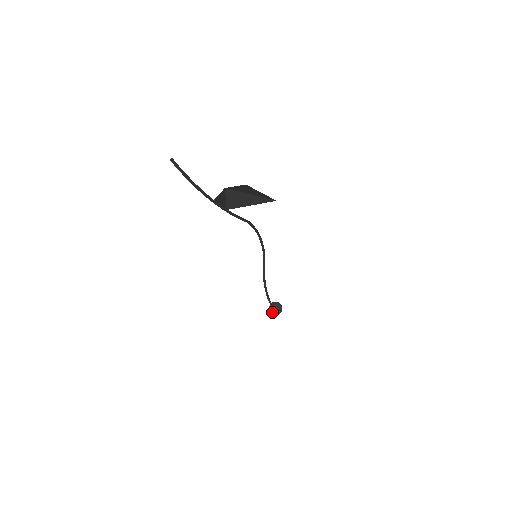
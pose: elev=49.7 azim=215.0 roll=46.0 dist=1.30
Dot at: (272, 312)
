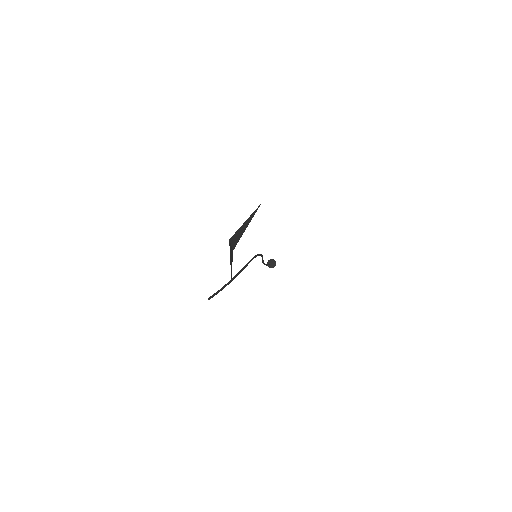
Dot at: (269, 267)
